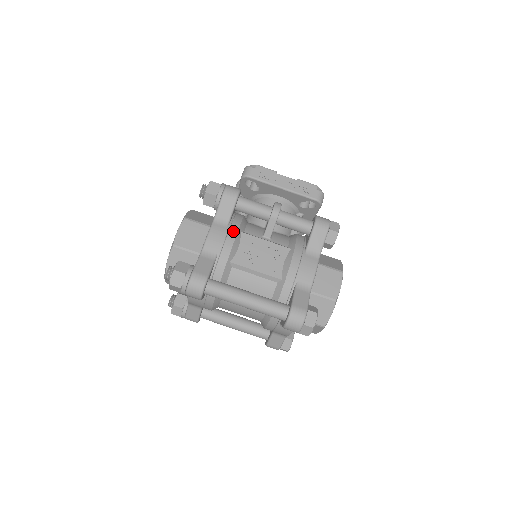
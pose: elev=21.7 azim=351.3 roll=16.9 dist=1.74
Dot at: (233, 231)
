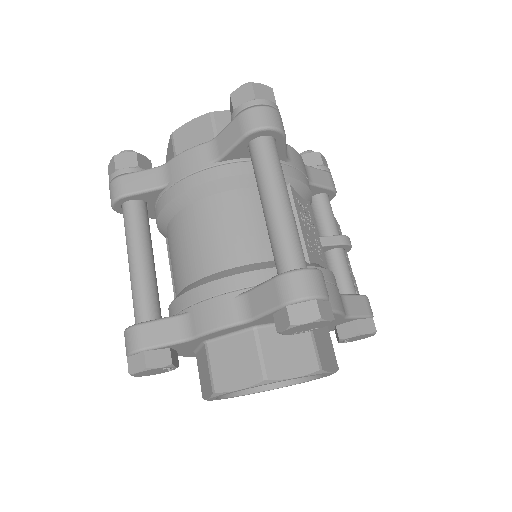
Dot at: occluded
